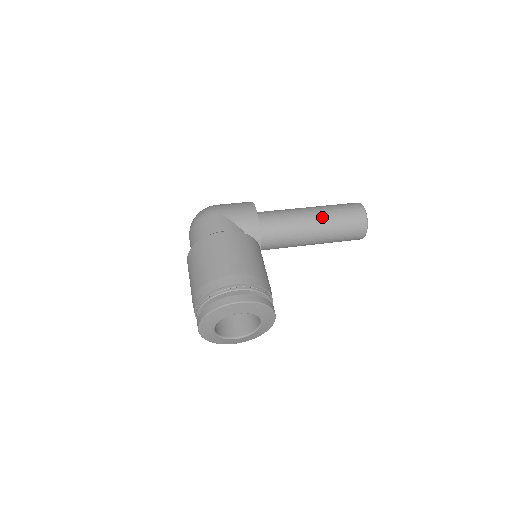
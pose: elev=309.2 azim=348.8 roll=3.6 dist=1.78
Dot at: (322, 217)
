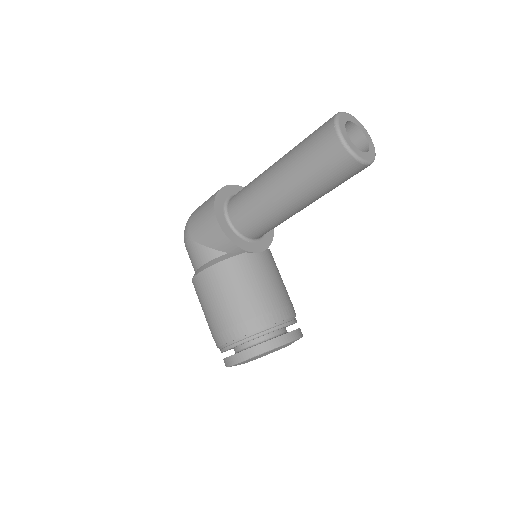
Dot at: (291, 184)
